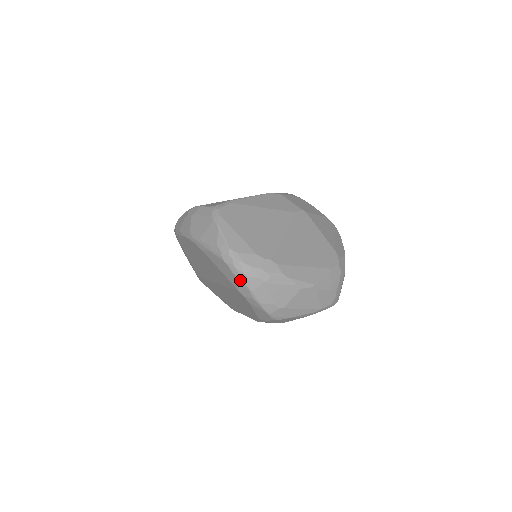
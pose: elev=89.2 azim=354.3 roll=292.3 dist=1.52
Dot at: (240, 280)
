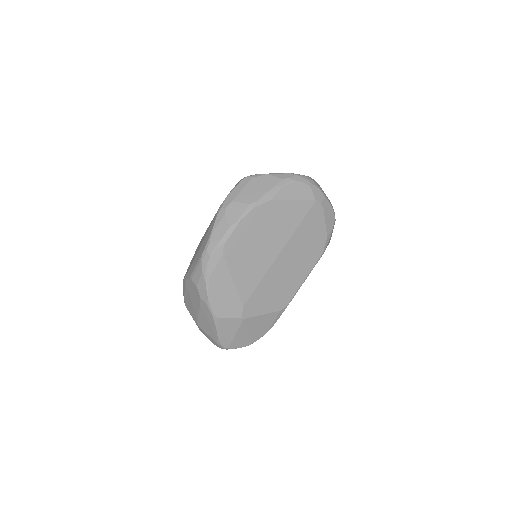
Dot at: (313, 186)
